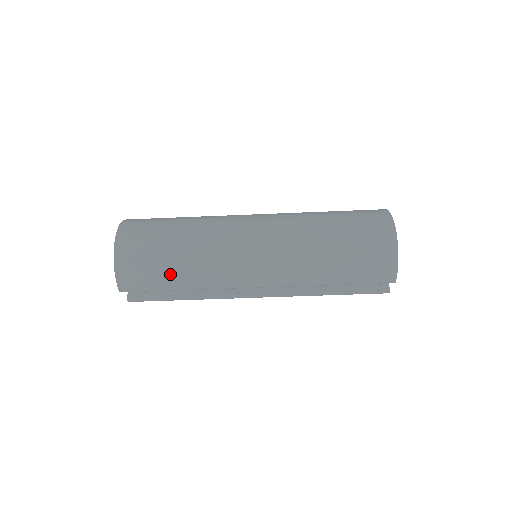
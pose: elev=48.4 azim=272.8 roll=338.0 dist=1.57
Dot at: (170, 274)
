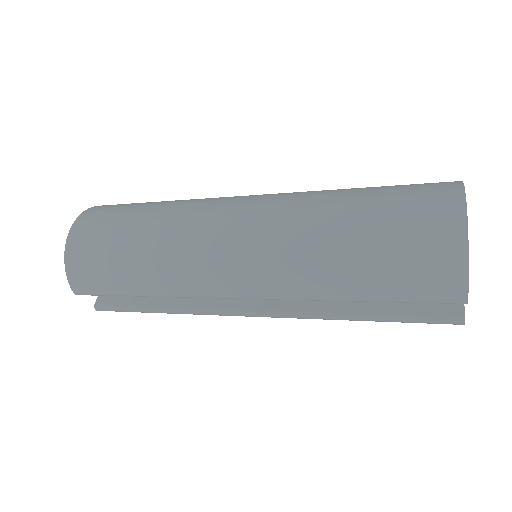
Dot at: (125, 272)
